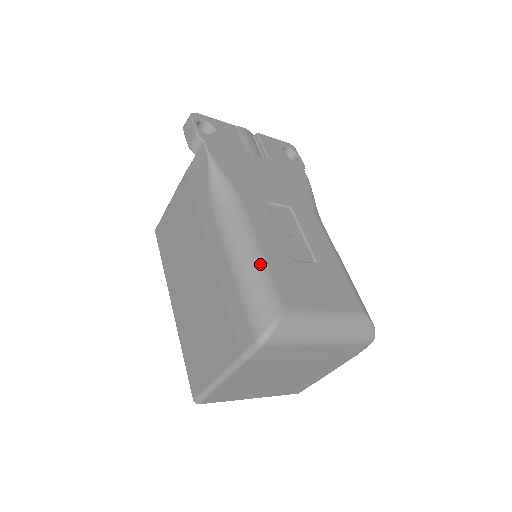
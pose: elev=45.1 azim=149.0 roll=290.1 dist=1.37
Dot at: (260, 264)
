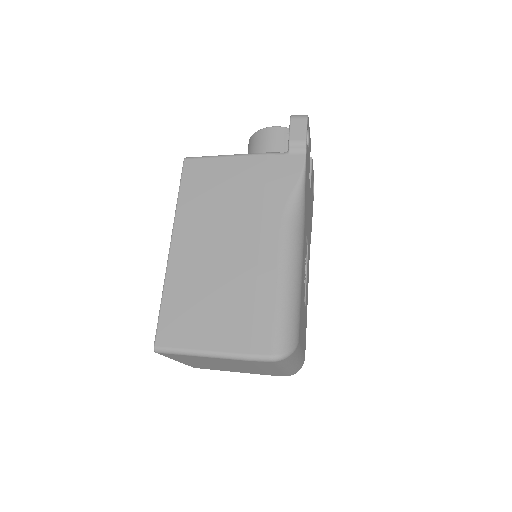
Dot at: (299, 295)
